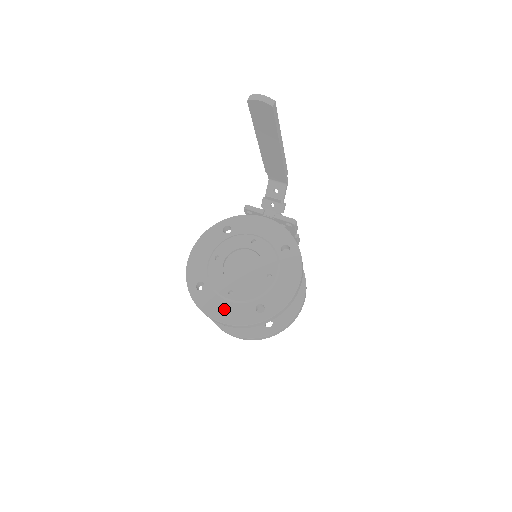
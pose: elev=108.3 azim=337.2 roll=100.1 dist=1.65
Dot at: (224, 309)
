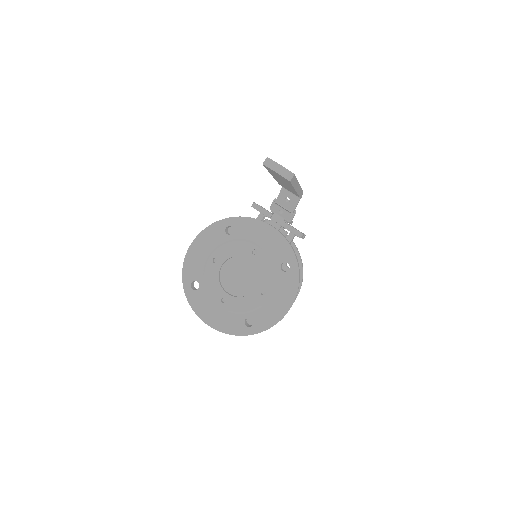
Dot at: (215, 314)
